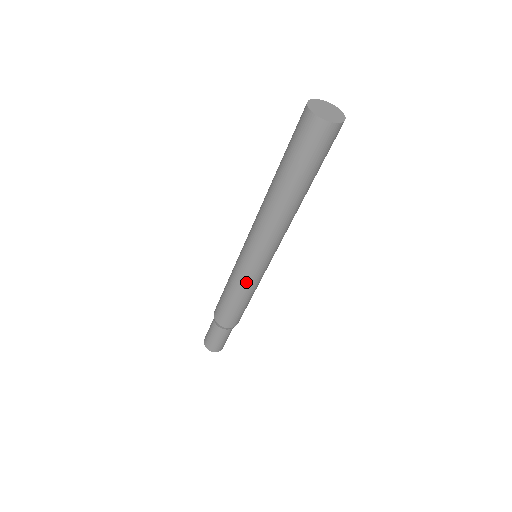
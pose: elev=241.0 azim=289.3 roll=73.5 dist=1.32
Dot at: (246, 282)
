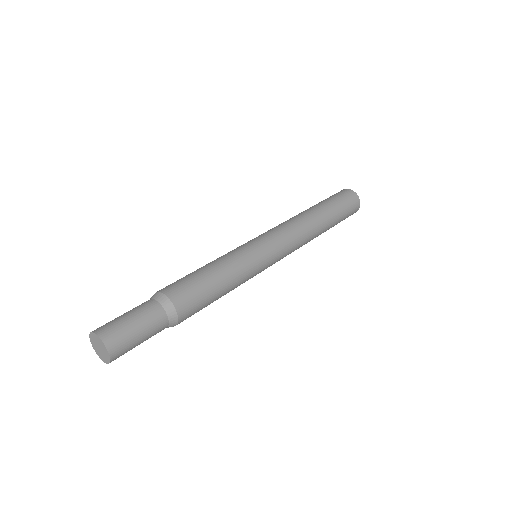
Dot at: (242, 255)
